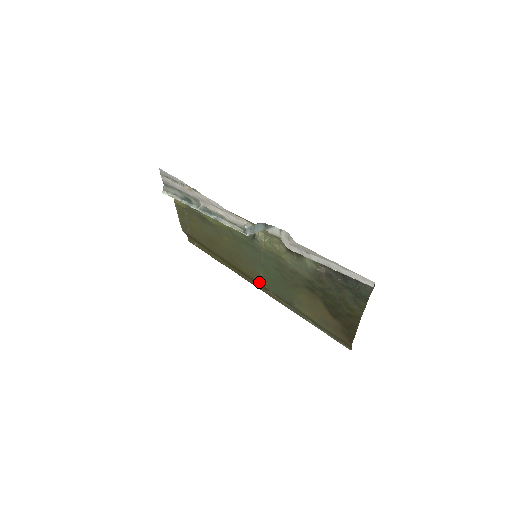
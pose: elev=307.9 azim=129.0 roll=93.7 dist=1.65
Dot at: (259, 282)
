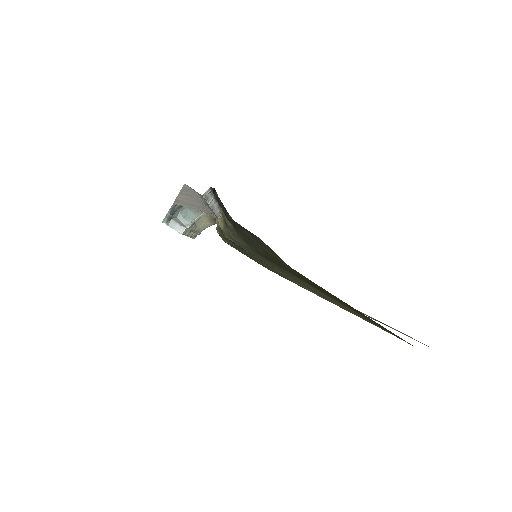
Dot at: occluded
